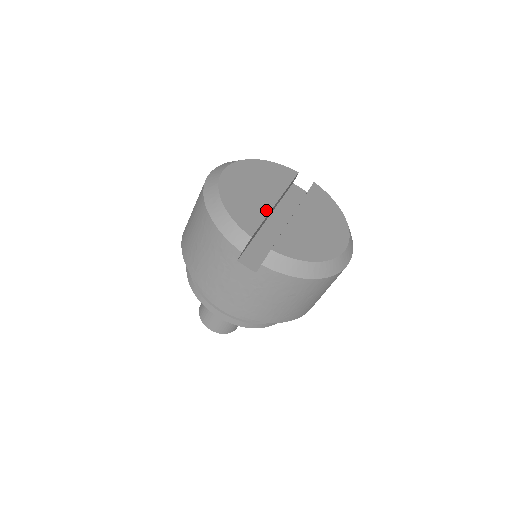
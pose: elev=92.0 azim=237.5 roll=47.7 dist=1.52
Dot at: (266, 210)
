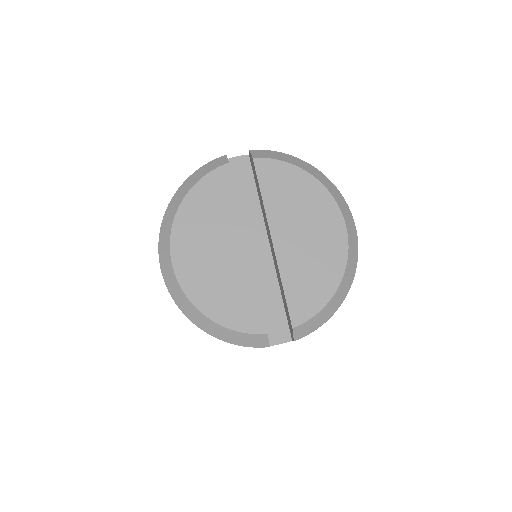
Dot at: (249, 277)
